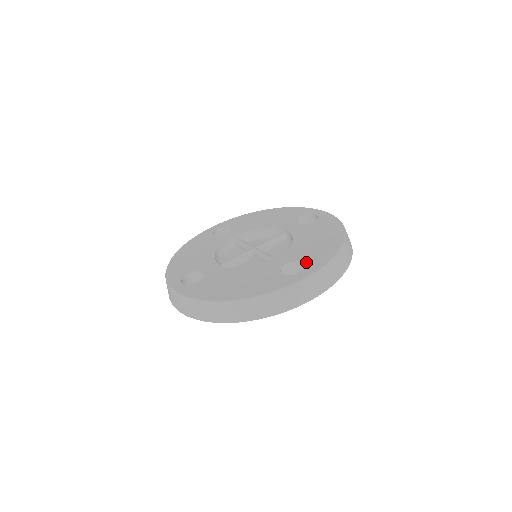
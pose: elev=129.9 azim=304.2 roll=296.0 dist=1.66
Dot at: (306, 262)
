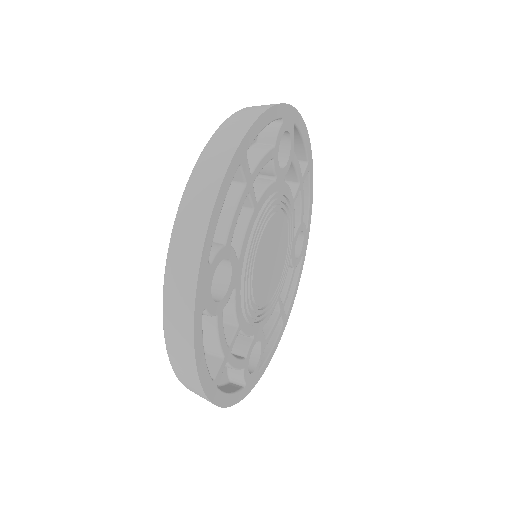
Dot at: occluded
